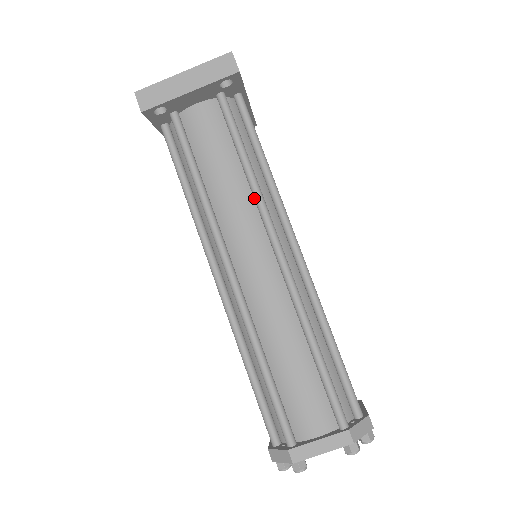
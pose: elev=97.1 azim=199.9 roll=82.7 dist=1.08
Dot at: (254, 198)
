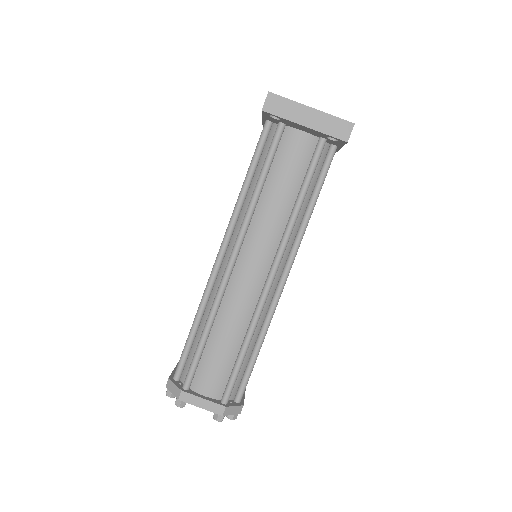
Dot at: (286, 227)
